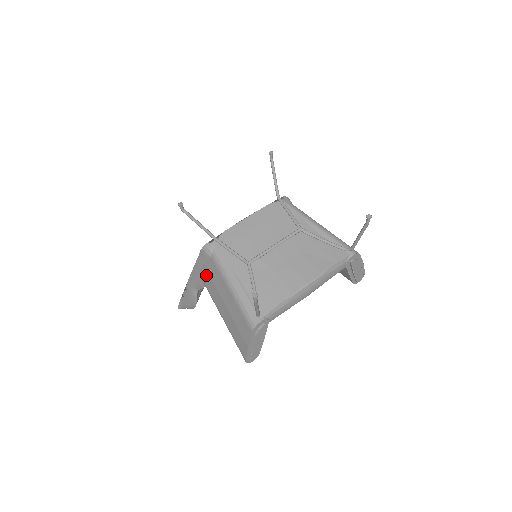
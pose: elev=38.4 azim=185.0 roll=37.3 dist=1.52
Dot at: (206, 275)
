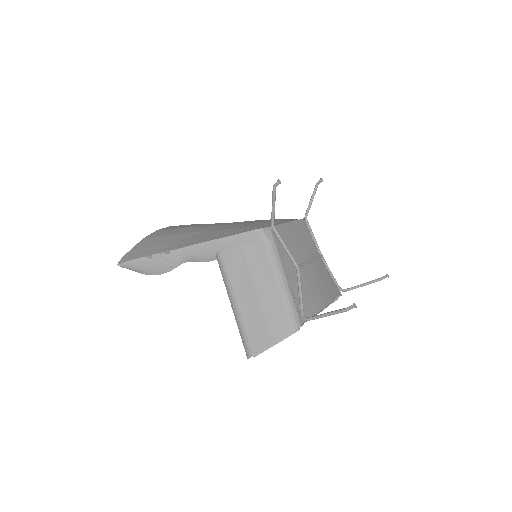
Dot at: (237, 255)
